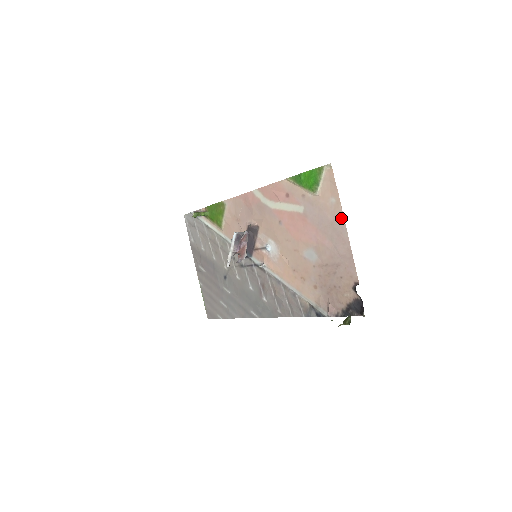
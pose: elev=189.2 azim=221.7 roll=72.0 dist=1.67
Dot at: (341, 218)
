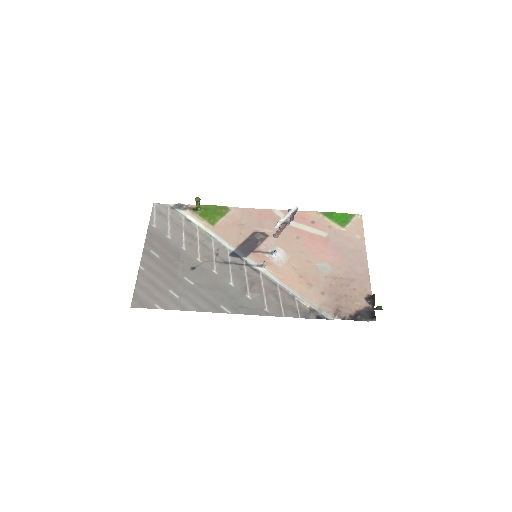
Dot at: (363, 249)
